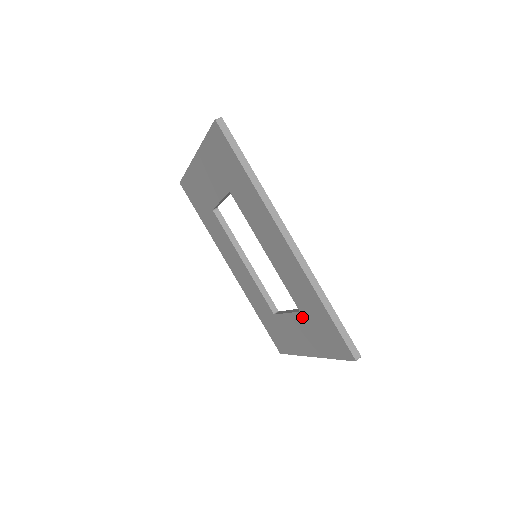
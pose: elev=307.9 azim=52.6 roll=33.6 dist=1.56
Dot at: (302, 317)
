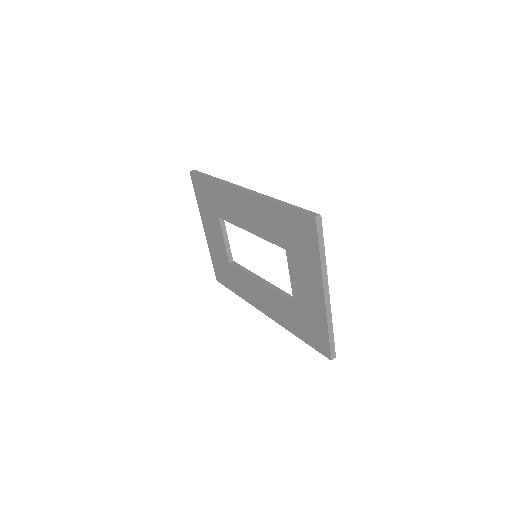
Dot at: (289, 253)
